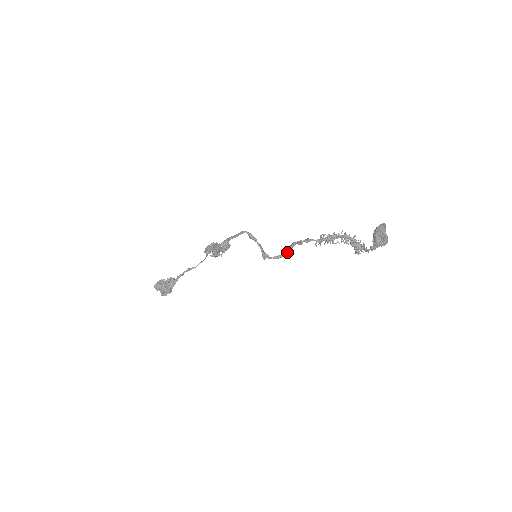
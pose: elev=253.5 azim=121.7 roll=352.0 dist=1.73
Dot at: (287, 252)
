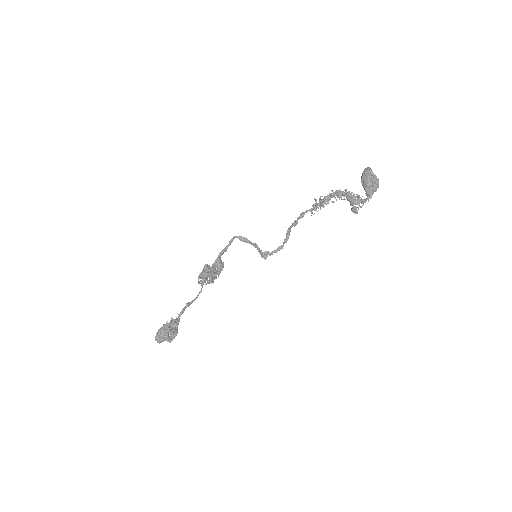
Dot at: (286, 240)
